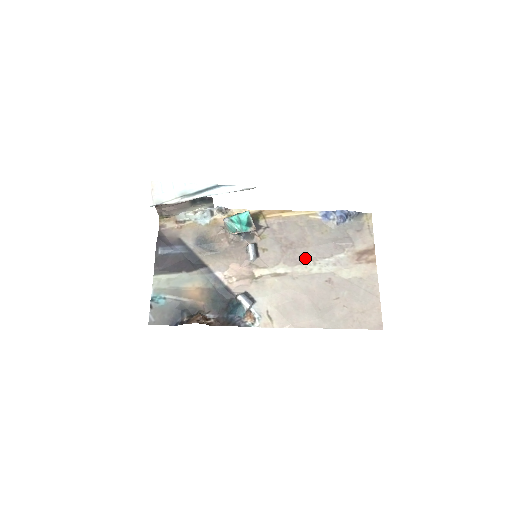
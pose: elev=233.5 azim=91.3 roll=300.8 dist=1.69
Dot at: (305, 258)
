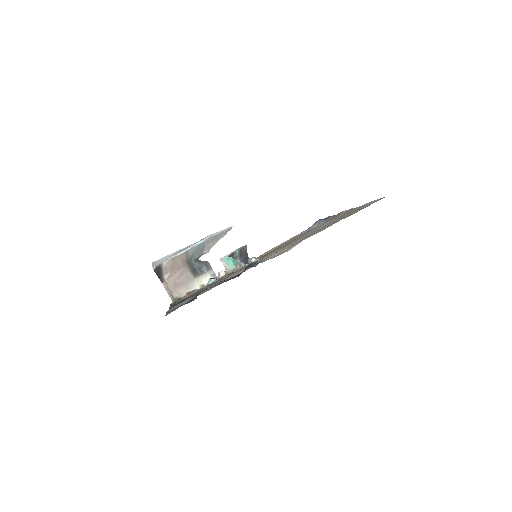
Dot at: (300, 238)
